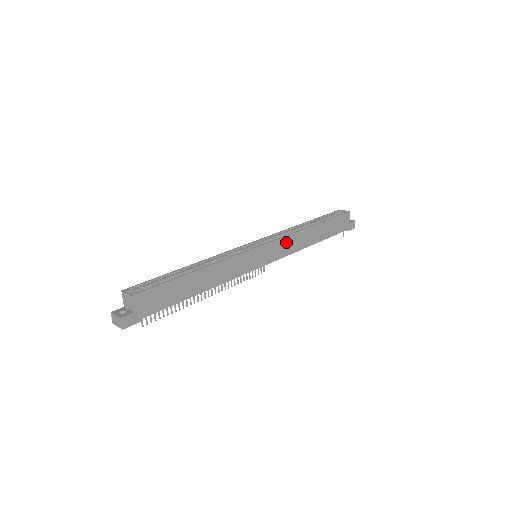
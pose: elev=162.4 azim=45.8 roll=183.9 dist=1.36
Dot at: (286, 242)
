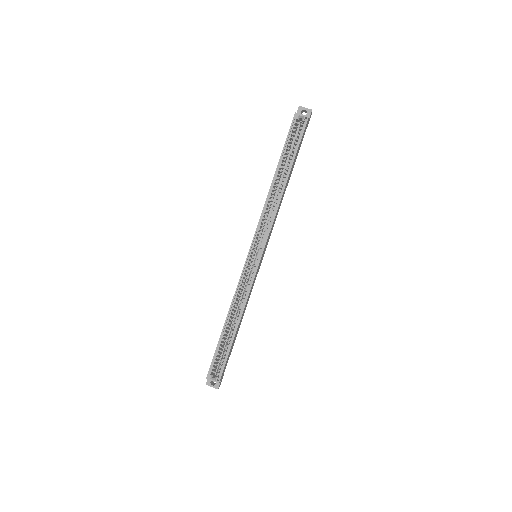
Dot at: (273, 224)
